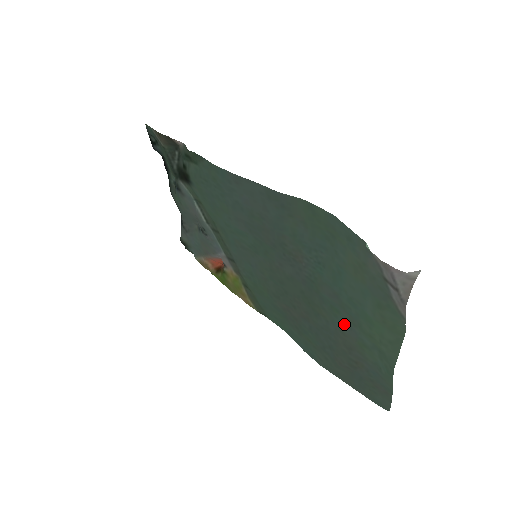
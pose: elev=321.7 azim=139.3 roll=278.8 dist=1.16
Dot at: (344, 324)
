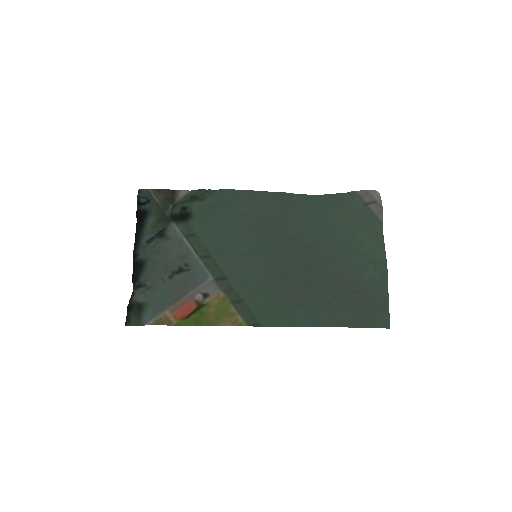
Dot at: (343, 263)
